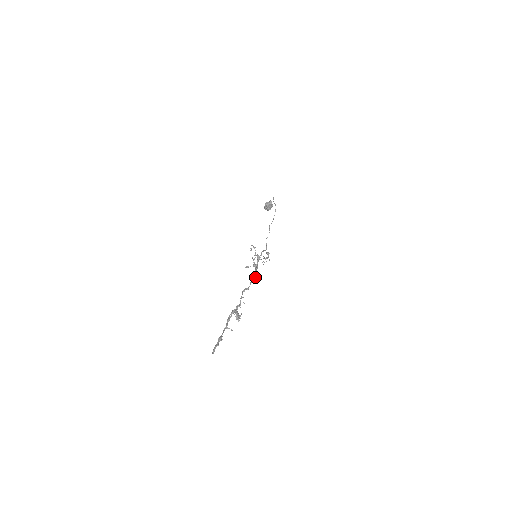
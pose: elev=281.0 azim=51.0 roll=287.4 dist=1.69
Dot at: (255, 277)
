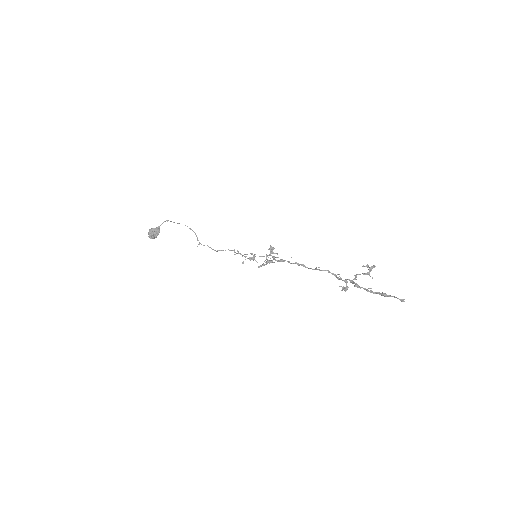
Dot at: occluded
